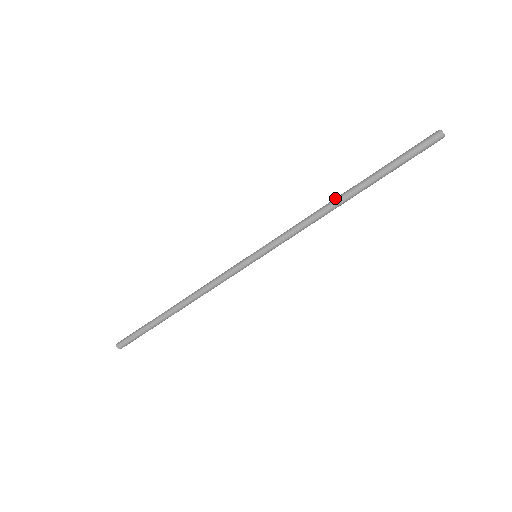
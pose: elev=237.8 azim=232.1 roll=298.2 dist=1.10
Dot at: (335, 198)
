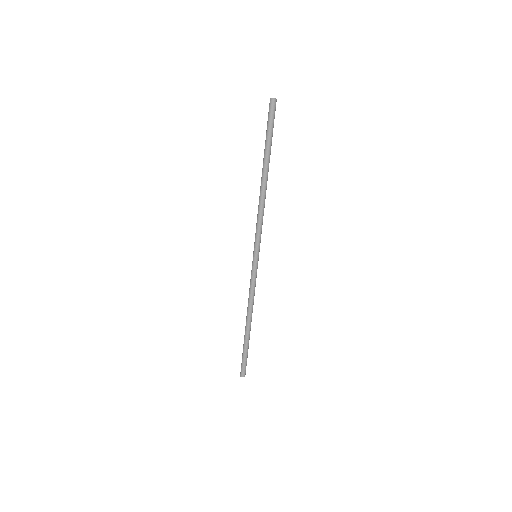
Dot at: (262, 185)
